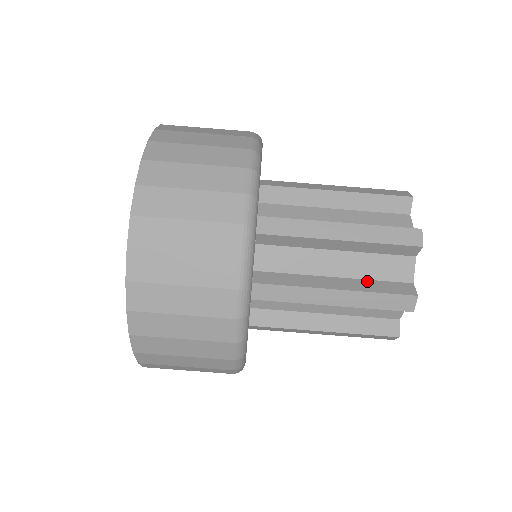
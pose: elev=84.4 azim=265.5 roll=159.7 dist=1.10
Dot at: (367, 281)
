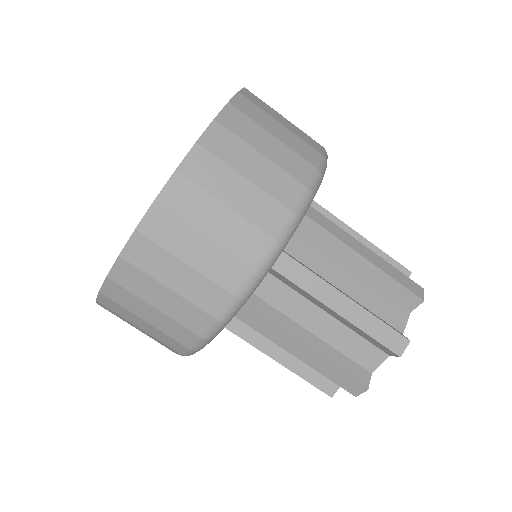
Dot at: (335, 351)
